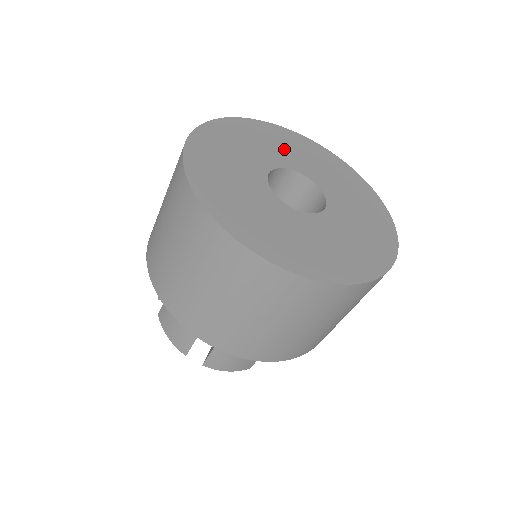
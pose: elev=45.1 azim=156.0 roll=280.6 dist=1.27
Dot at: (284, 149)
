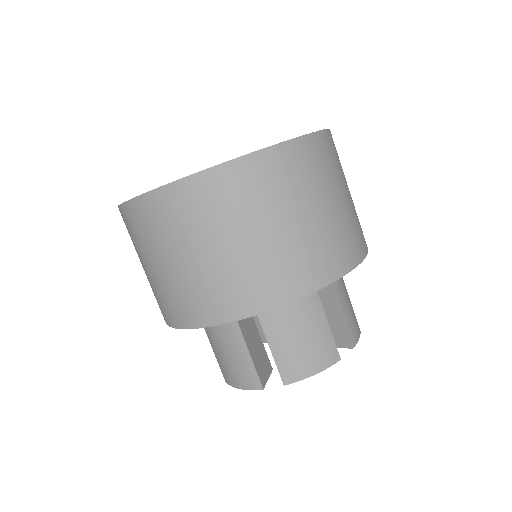
Dot at: occluded
